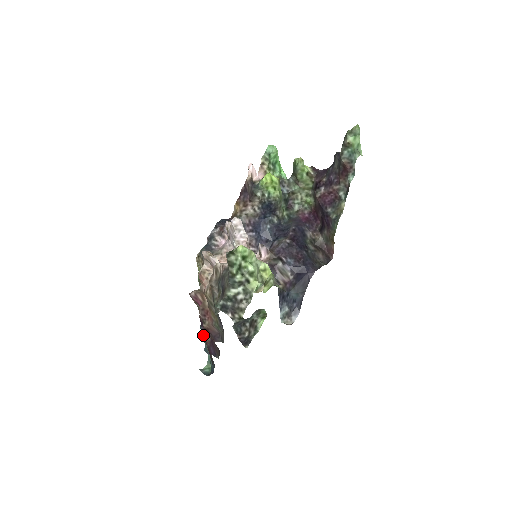
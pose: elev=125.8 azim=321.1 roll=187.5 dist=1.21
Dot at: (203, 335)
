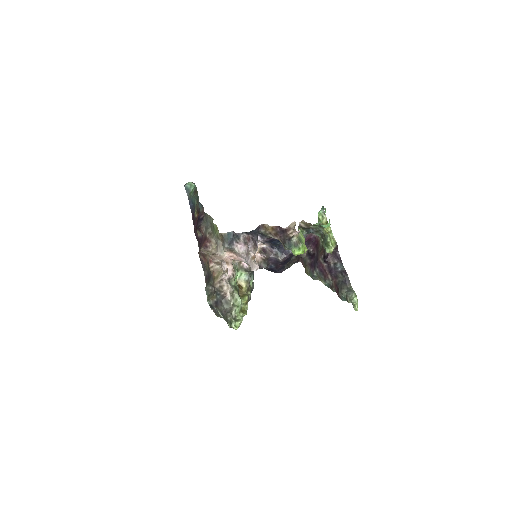
Dot at: (197, 229)
